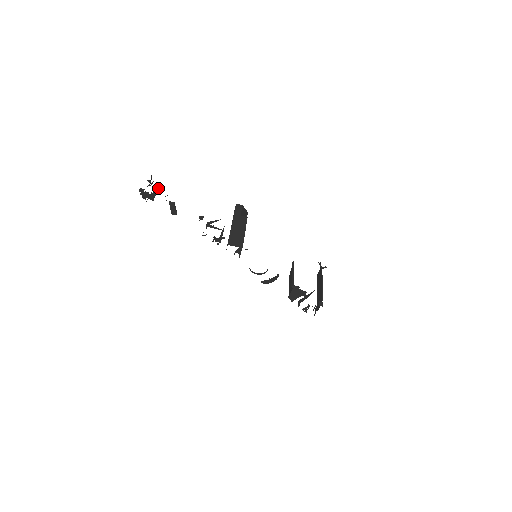
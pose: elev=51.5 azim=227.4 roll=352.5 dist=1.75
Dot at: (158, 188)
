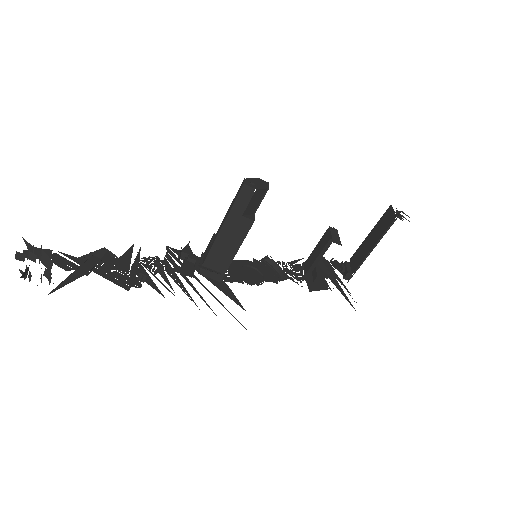
Dot at: (46, 271)
